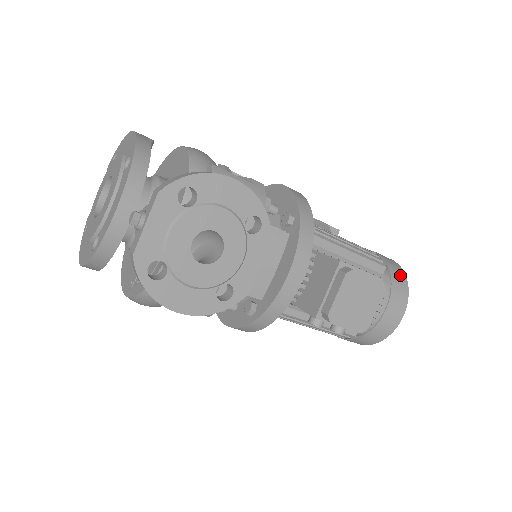
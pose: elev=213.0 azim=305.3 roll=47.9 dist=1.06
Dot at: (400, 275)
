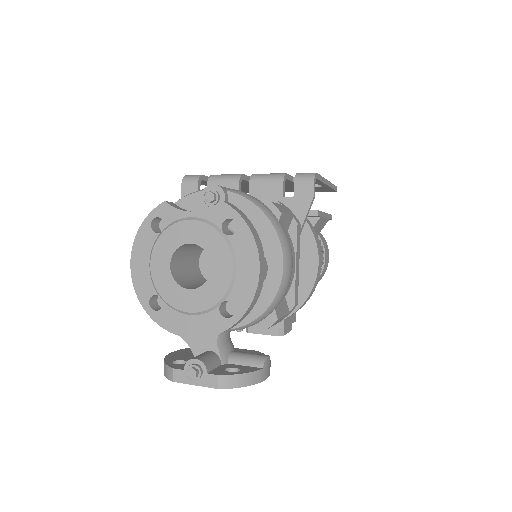
Dot at: occluded
